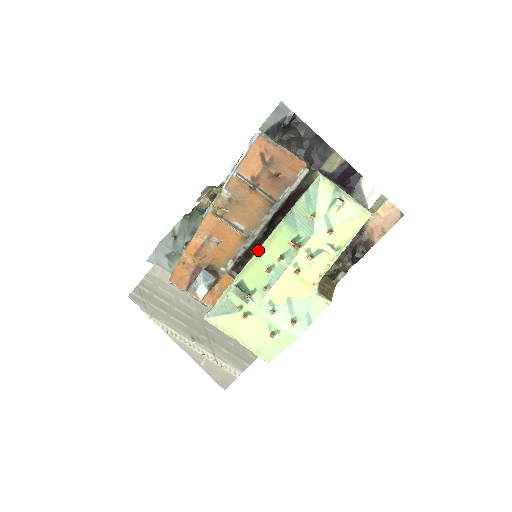
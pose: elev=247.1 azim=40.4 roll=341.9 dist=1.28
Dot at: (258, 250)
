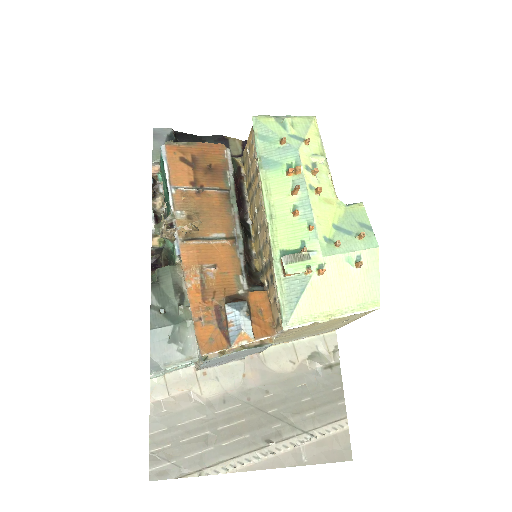
Dot at: (266, 213)
